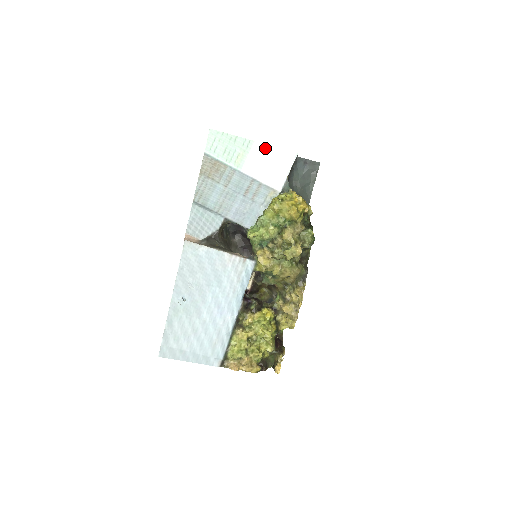
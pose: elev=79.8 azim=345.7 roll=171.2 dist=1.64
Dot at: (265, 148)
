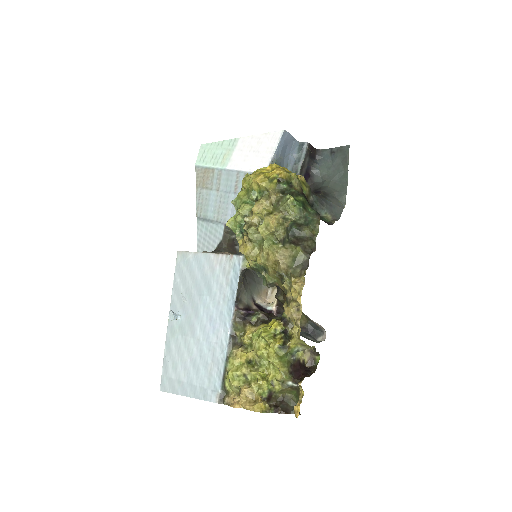
Dot at: (250, 139)
